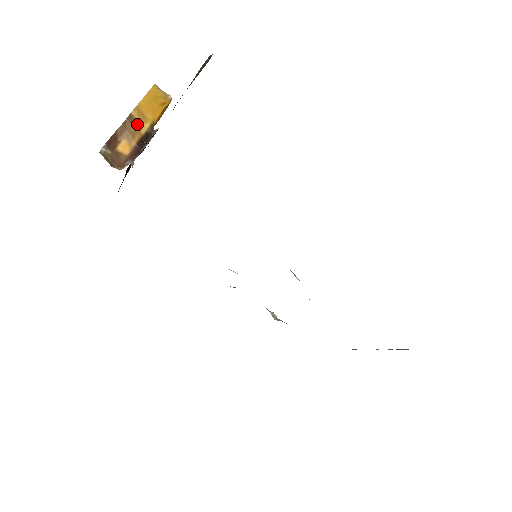
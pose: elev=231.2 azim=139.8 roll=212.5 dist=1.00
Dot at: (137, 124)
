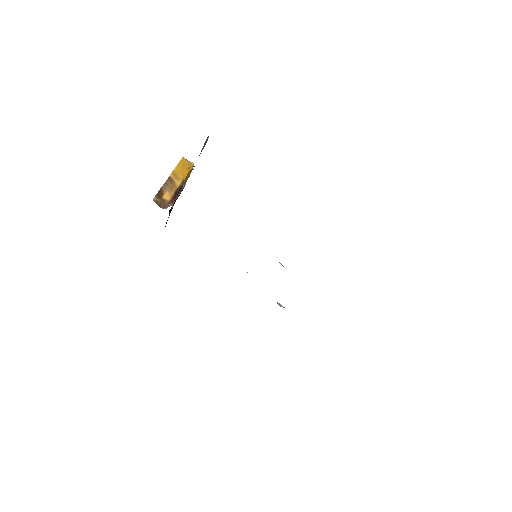
Dot at: (174, 182)
